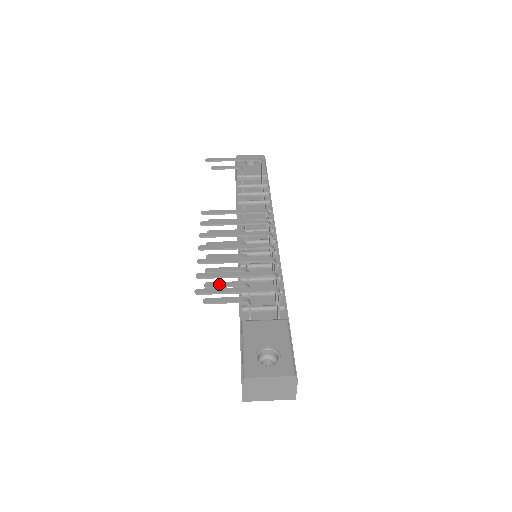
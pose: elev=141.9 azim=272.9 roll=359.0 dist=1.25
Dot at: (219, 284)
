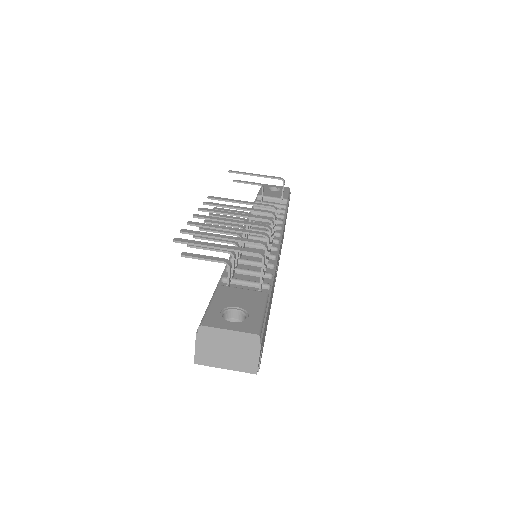
Dot at: occluded
